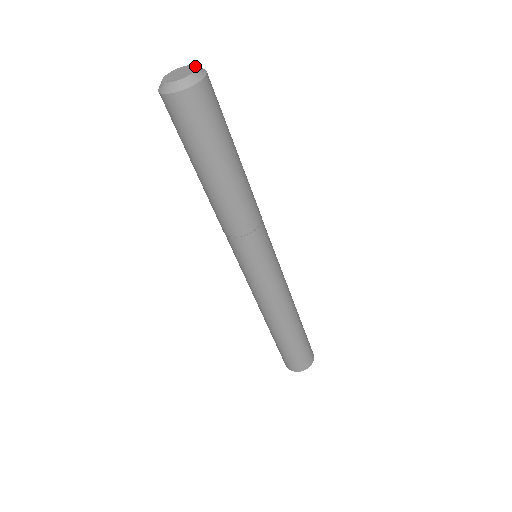
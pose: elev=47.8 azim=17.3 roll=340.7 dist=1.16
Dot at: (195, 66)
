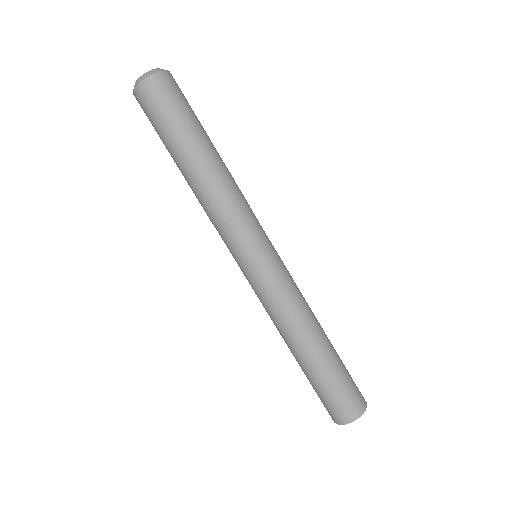
Dot at: occluded
